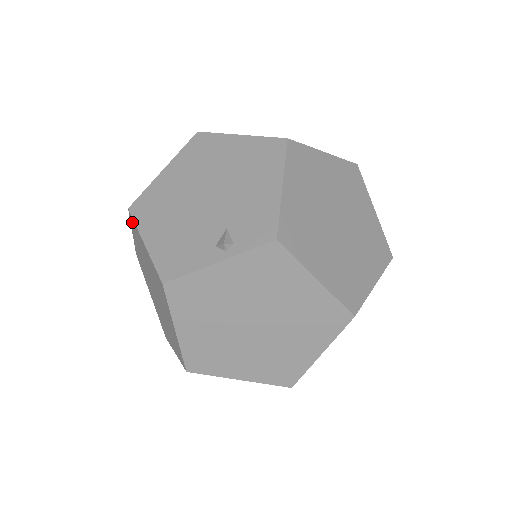
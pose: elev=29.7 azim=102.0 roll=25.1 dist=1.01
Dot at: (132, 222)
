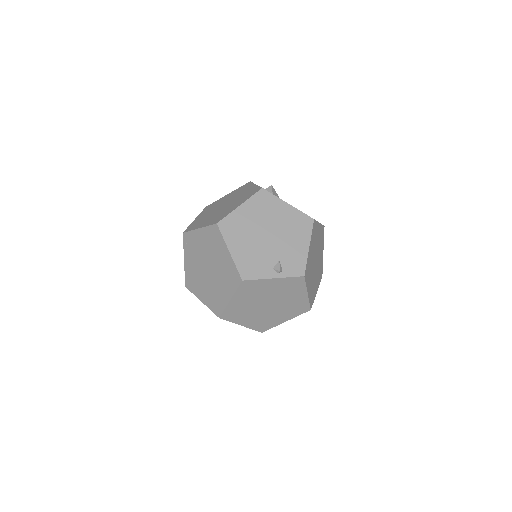
Dot at: (214, 230)
